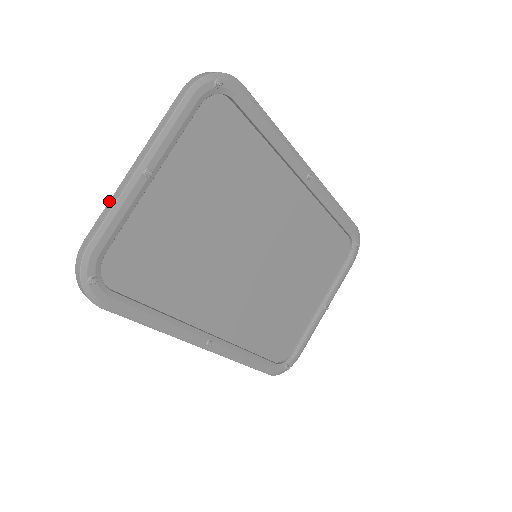
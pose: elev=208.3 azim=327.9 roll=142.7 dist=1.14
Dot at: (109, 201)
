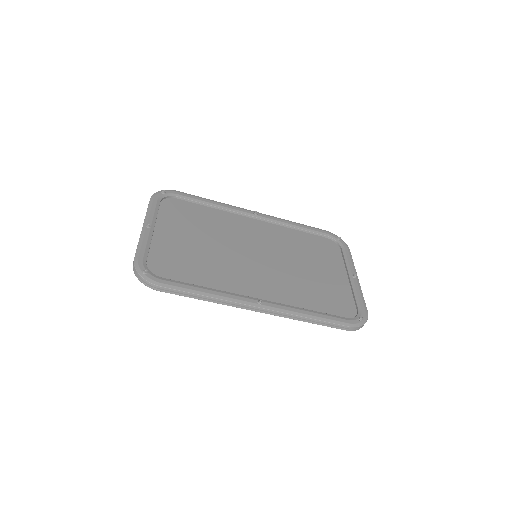
Dot at: occluded
